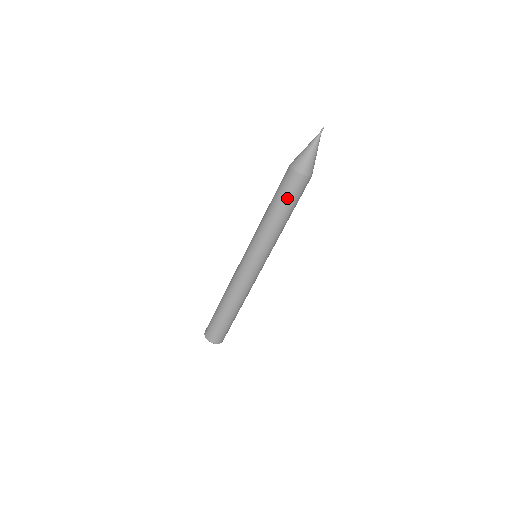
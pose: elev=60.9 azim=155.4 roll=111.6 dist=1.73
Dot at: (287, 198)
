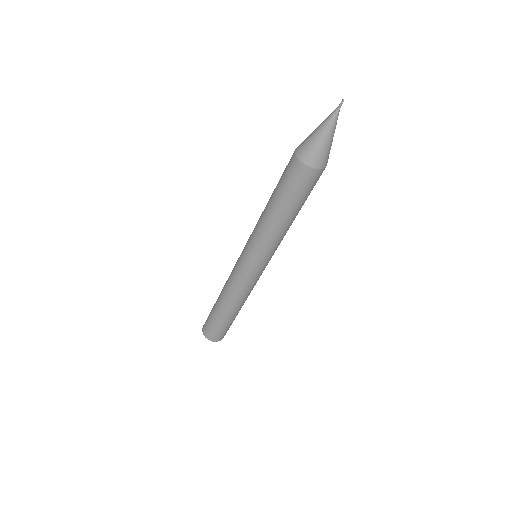
Dot at: (282, 189)
